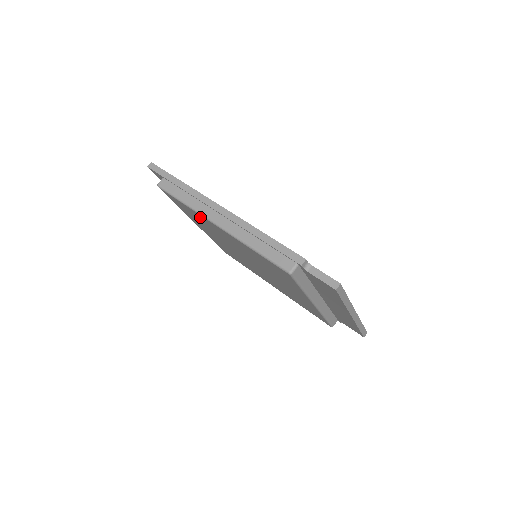
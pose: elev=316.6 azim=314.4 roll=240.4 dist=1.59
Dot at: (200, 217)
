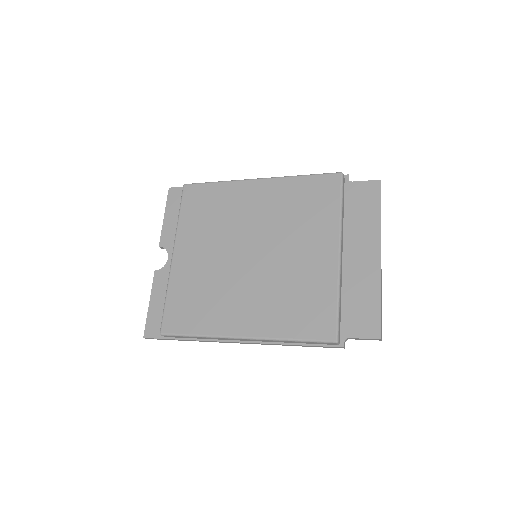
Dot at: (230, 191)
